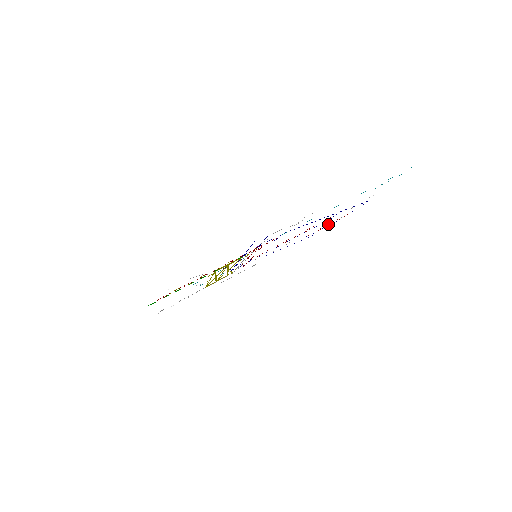
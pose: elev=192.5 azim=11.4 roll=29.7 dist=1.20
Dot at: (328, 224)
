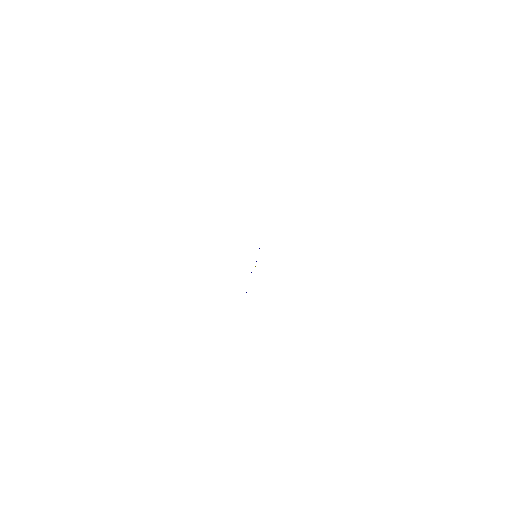
Dot at: occluded
